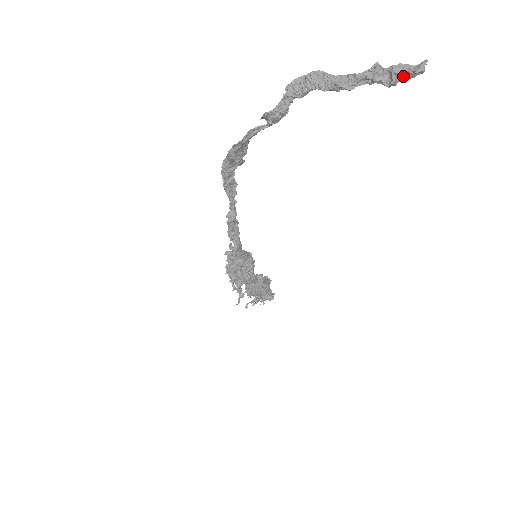
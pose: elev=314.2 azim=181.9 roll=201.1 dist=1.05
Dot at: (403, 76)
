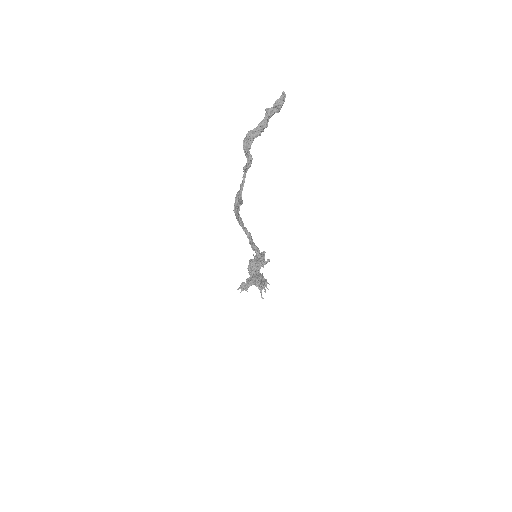
Dot at: (282, 104)
